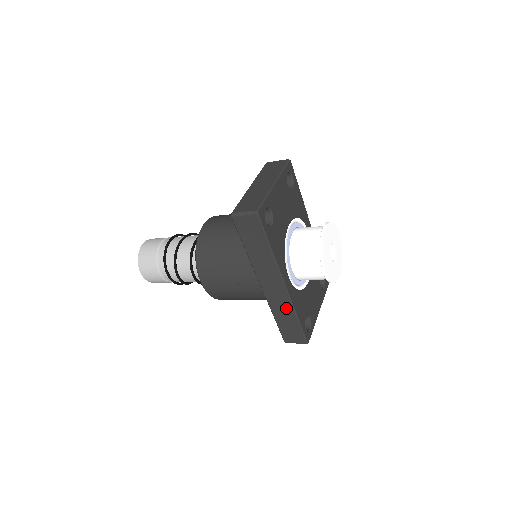
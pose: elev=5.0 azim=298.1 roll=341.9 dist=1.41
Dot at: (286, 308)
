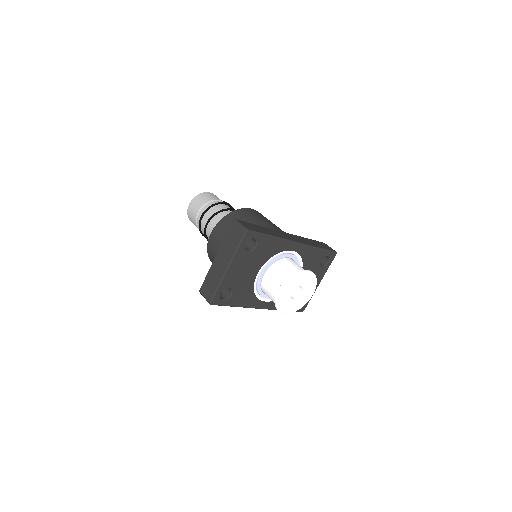
Dot at: occluded
